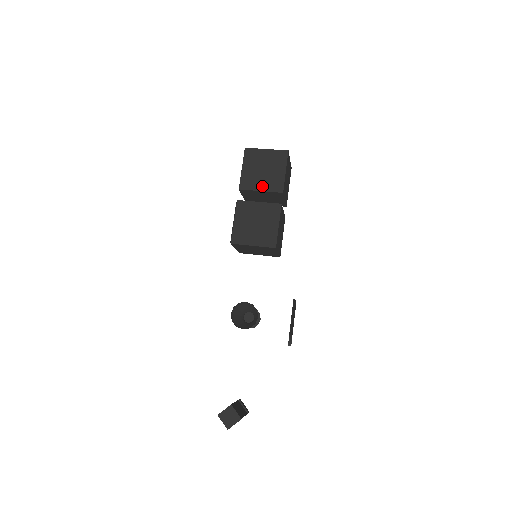
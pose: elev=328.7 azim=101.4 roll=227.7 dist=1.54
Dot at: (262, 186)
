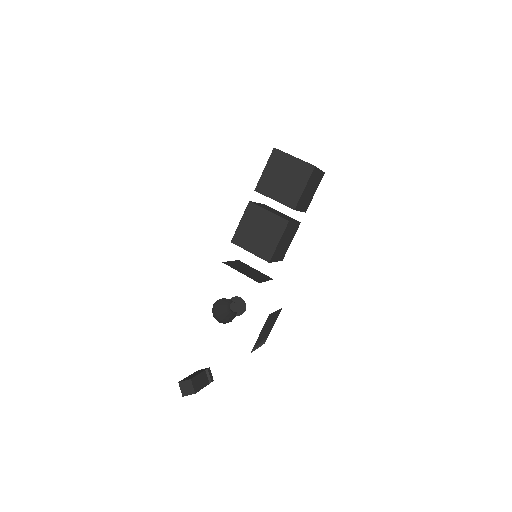
Dot at: (277, 195)
